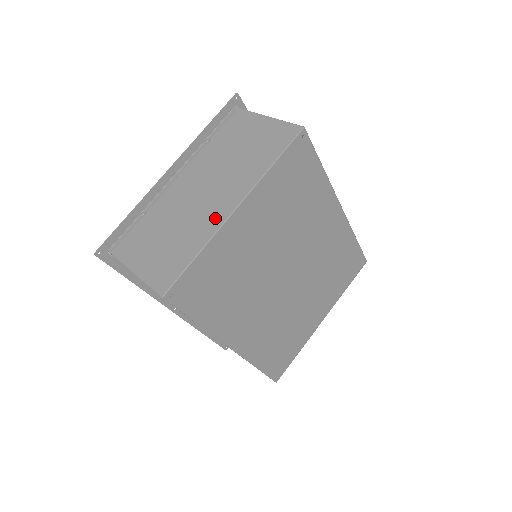
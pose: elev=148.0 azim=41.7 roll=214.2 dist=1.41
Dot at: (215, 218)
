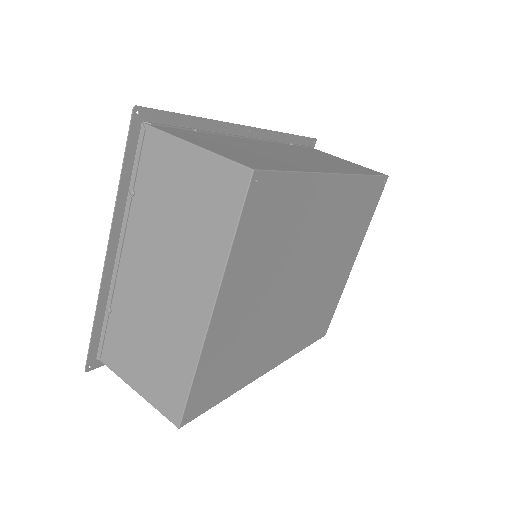
Dot at: (192, 327)
